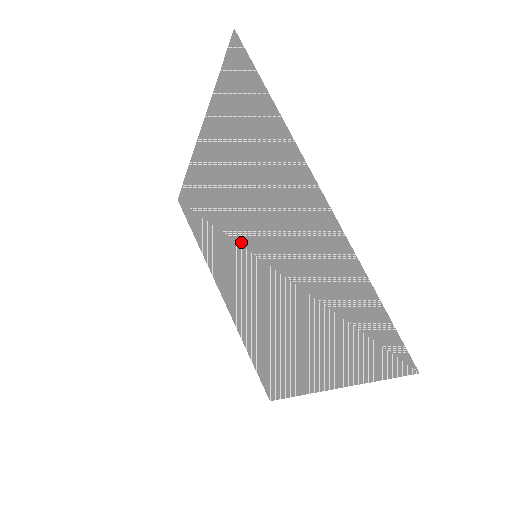
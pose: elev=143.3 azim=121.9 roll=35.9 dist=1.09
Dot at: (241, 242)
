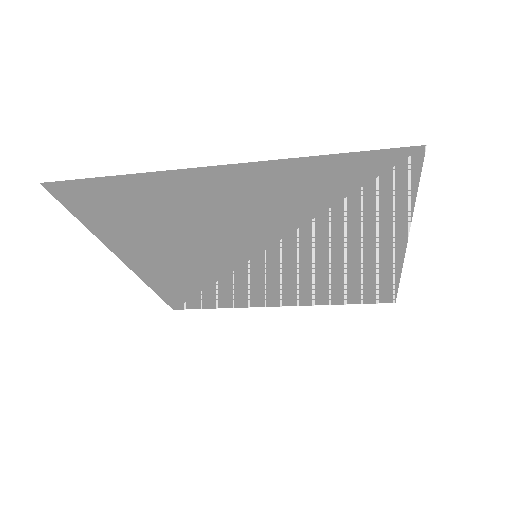
Dot at: (237, 265)
